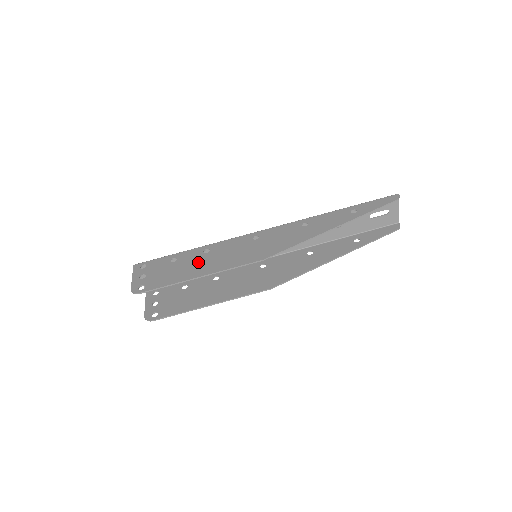
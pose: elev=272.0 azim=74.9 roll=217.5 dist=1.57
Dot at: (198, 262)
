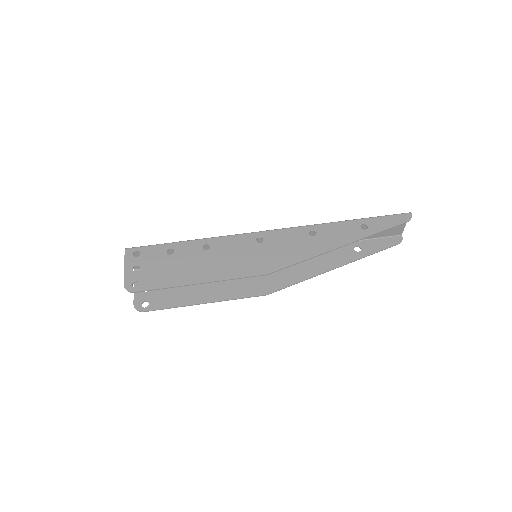
Dot at: (197, 262)
